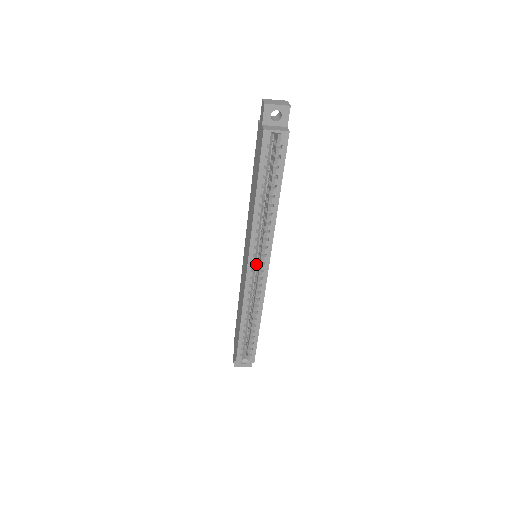
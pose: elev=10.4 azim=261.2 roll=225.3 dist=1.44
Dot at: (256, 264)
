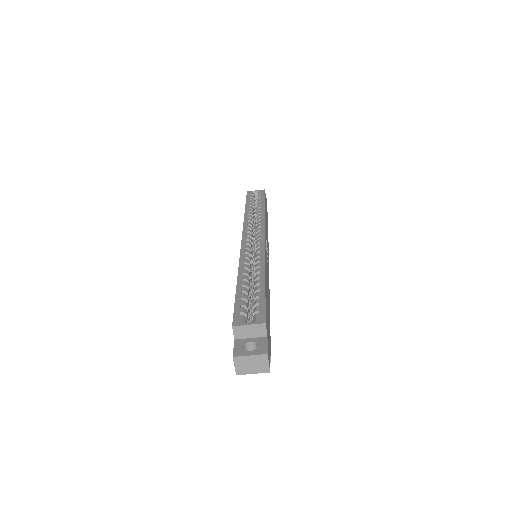
Dot at: occluded
